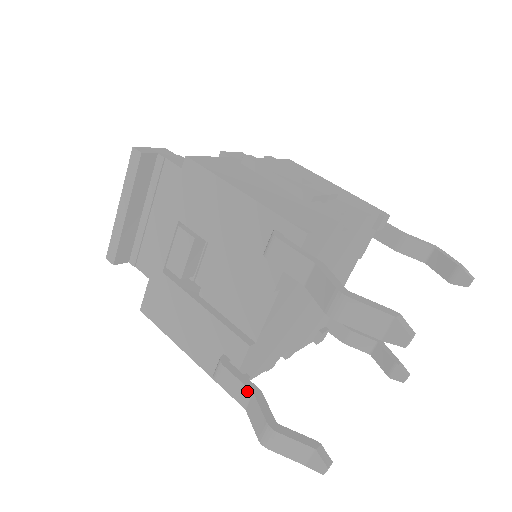
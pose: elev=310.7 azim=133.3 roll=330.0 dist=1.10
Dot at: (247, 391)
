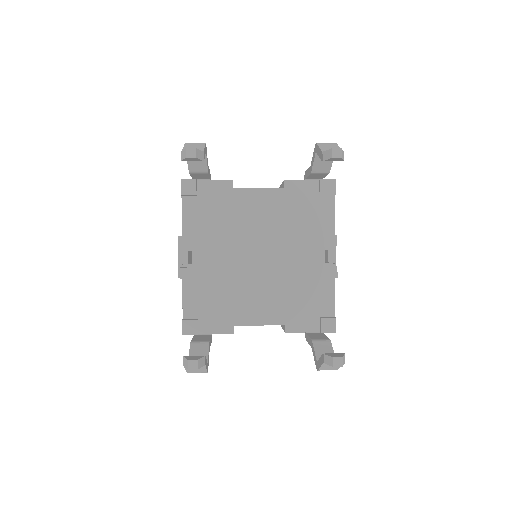
Dot at: occluded
